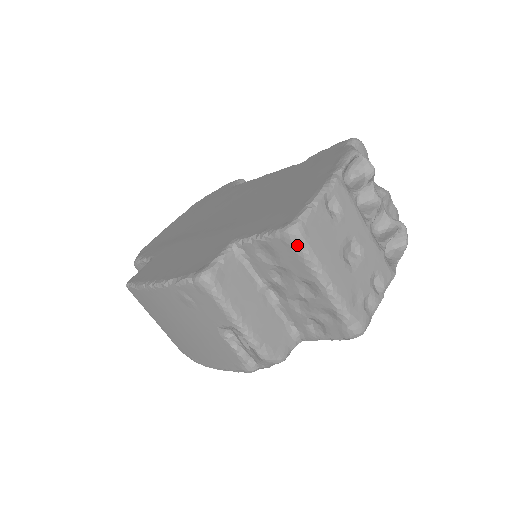
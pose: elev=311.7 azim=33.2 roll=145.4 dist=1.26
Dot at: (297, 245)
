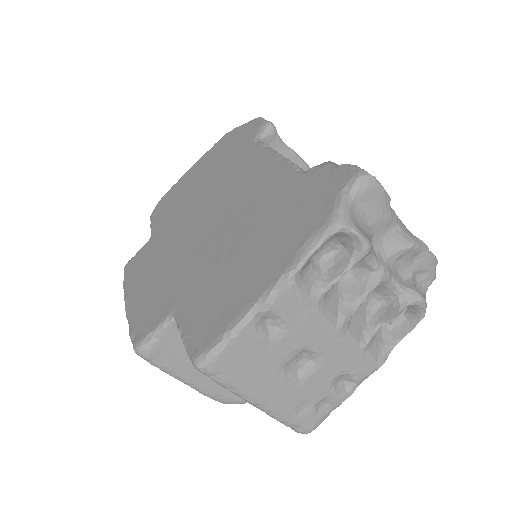
Dot at: occluded
